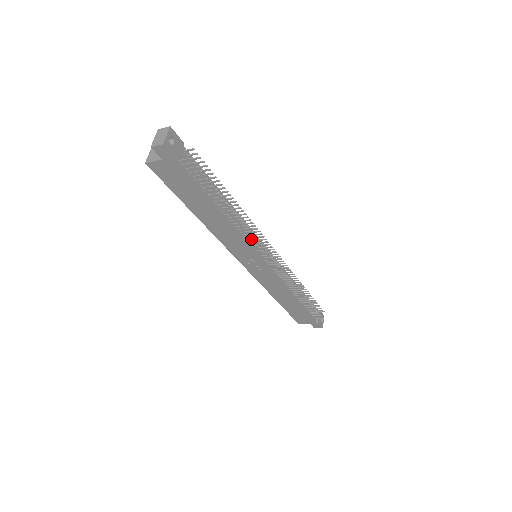
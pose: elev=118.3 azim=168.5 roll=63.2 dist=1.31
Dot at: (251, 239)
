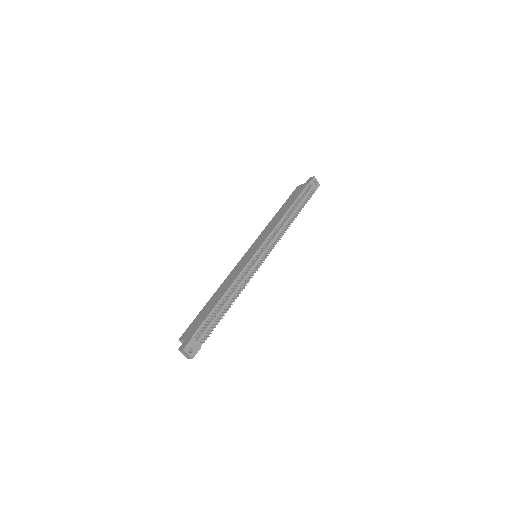
Dot at: (249, 273)
